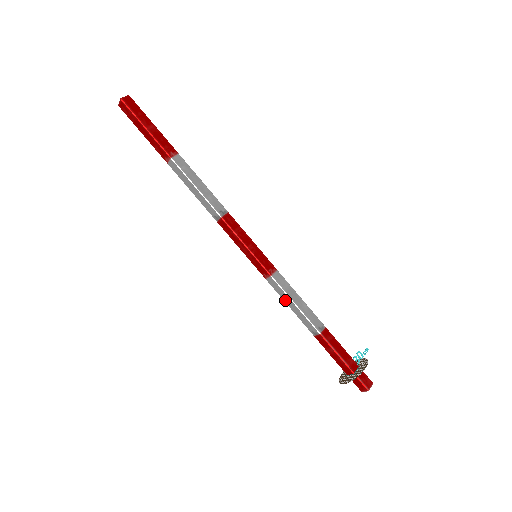
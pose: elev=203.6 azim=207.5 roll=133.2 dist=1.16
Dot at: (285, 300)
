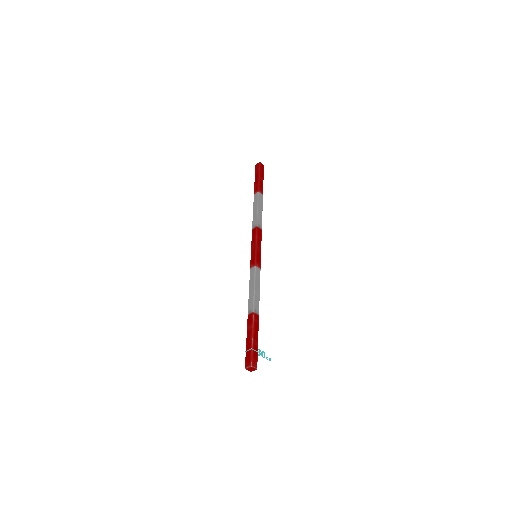
Dot at: (250, 285)
